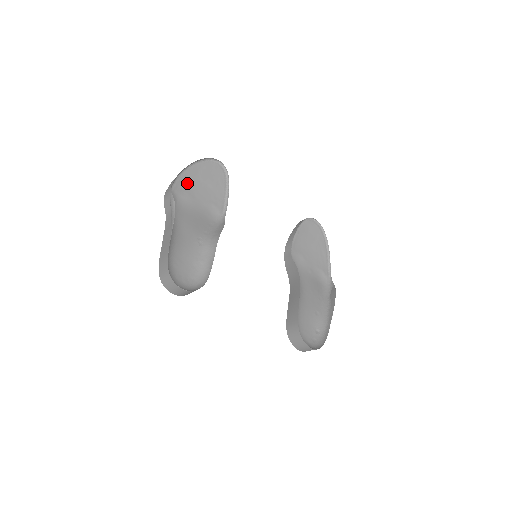
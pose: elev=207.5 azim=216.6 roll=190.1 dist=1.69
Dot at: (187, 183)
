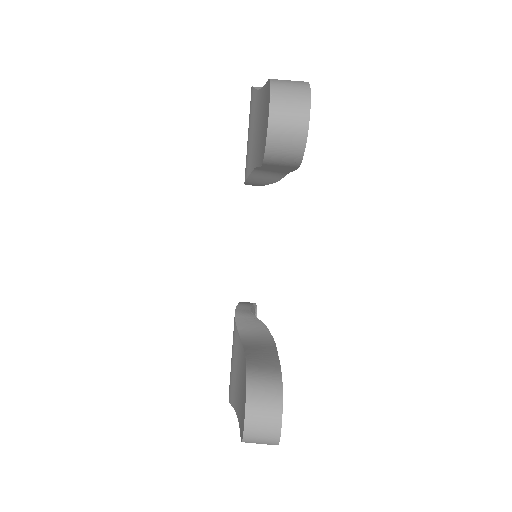
Dot at: occluded
